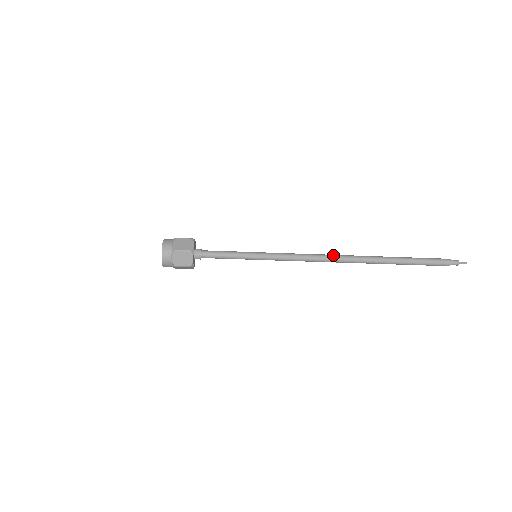
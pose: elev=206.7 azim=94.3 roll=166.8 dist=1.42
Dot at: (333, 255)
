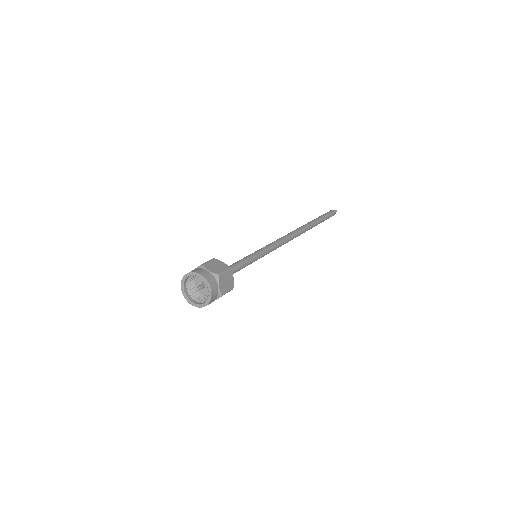
Dot at: (292, 232)
